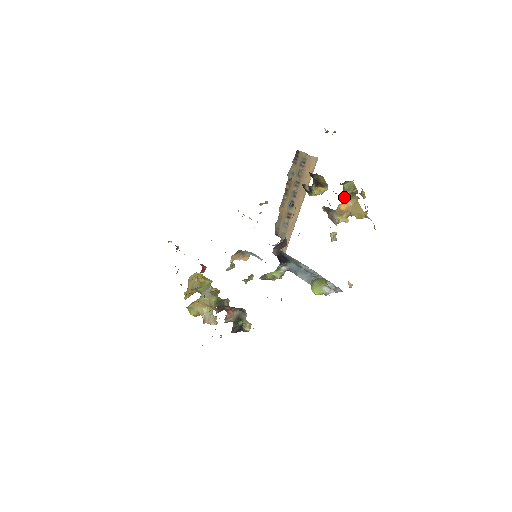
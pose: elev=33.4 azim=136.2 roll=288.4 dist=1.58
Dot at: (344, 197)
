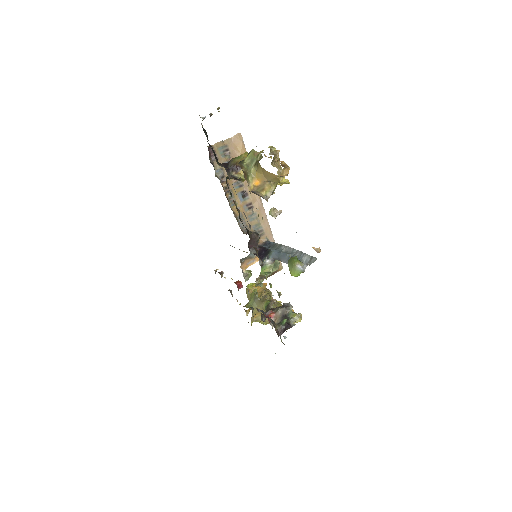
Dot at: (250, 173)
